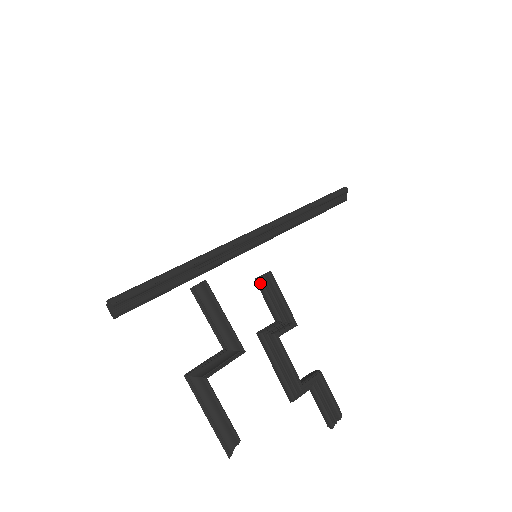
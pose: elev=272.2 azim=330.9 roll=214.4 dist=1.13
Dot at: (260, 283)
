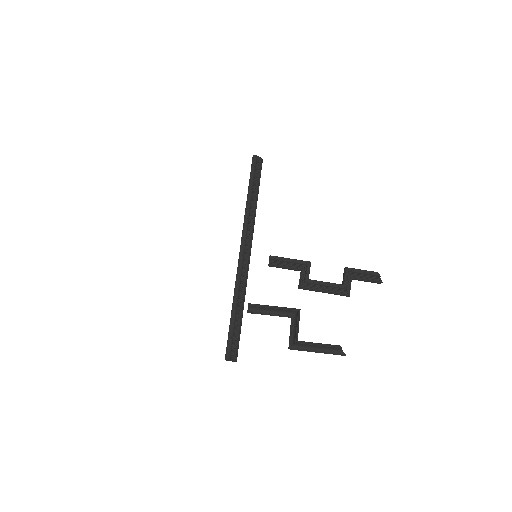
Dot at: (273, 266)
